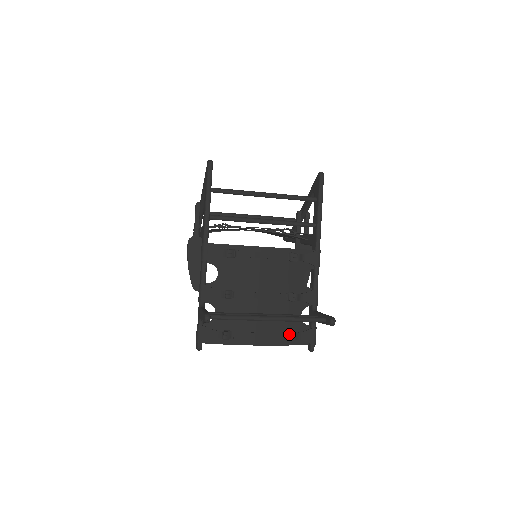
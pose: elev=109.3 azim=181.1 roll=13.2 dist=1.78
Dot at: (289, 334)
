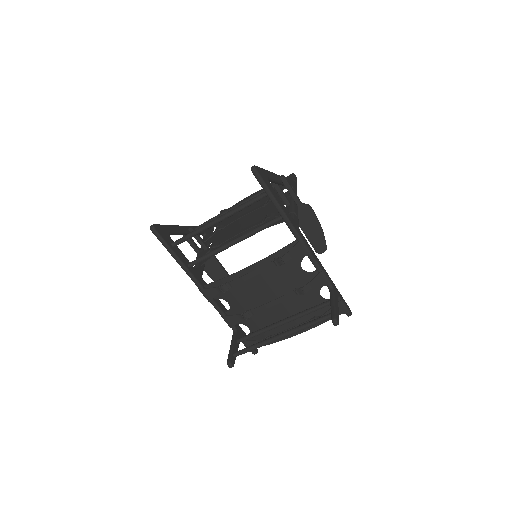
Dot at: occluded
